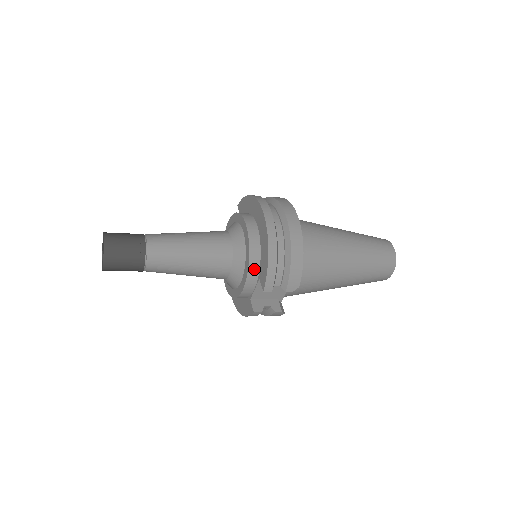
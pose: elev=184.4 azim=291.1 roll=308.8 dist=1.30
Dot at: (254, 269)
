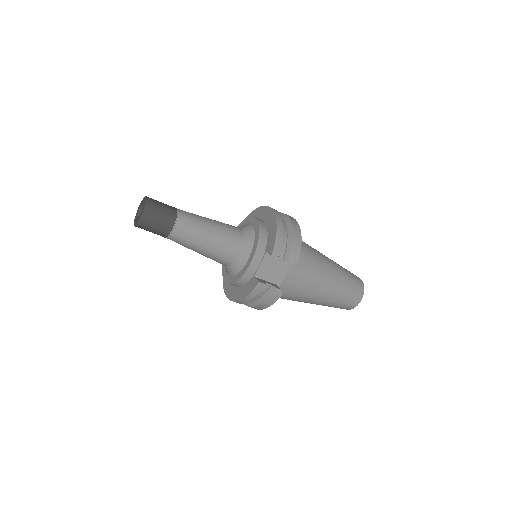
Dot at: (262, 244)
